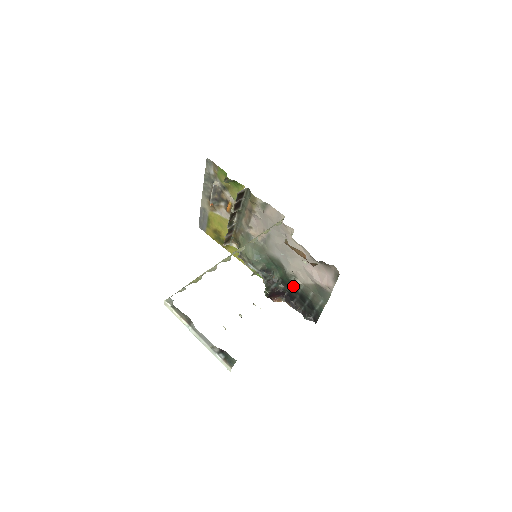
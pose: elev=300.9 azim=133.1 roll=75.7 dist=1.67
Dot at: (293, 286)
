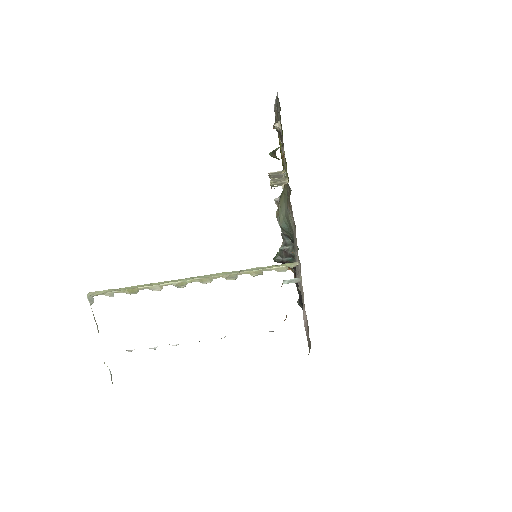
Dot at: occluded
